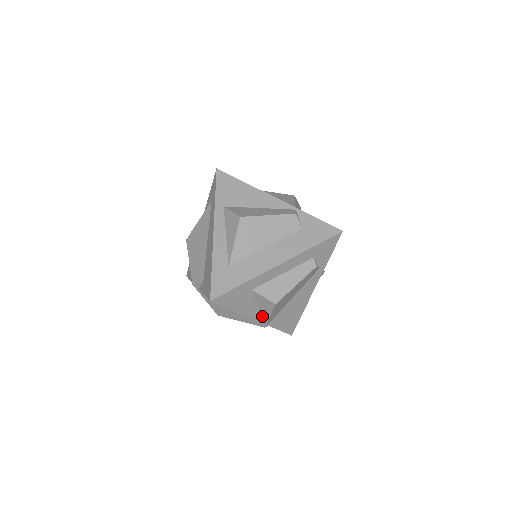
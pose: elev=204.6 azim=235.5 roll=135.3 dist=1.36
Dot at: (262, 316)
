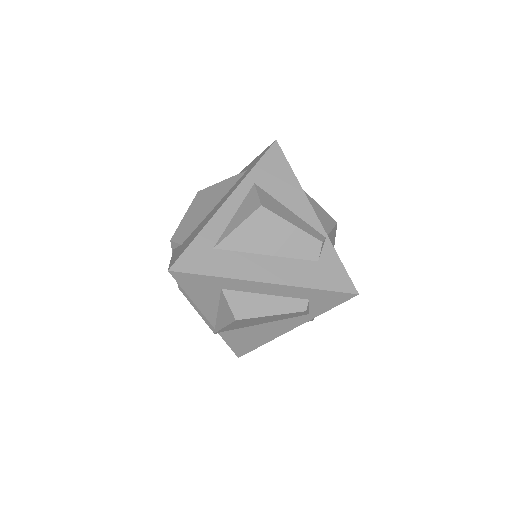
Dot at: (217, 321)
